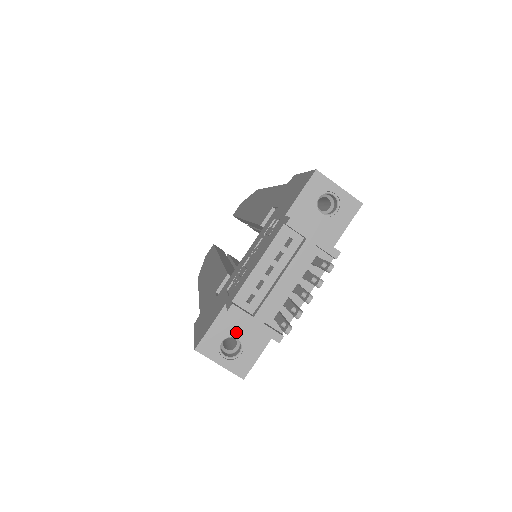
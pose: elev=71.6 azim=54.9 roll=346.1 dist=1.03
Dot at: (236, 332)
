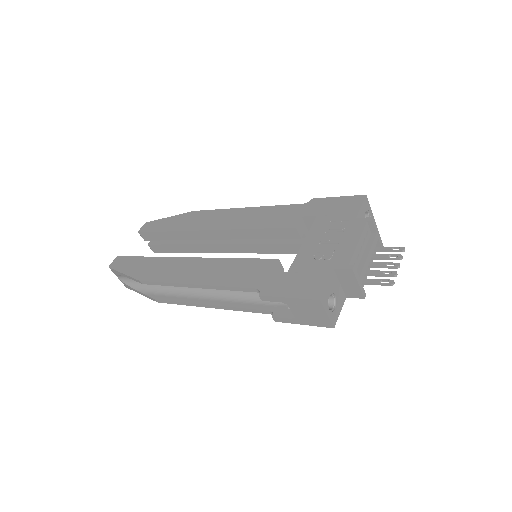
Dot at: (335, 291)
